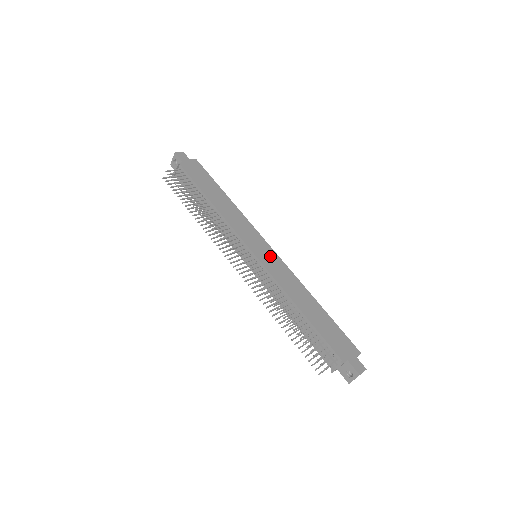
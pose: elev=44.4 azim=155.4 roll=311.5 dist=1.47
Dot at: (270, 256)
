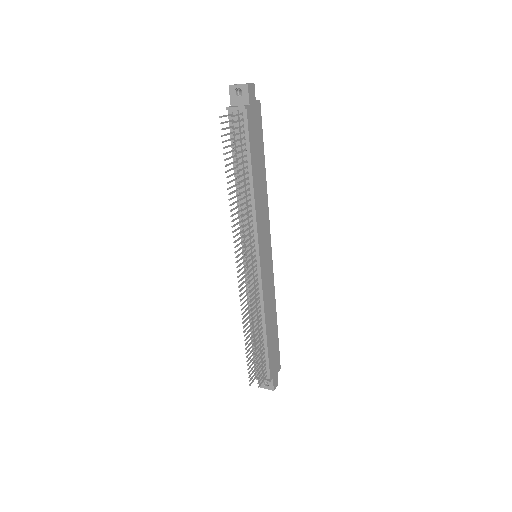
Dot at: (268, 264)
